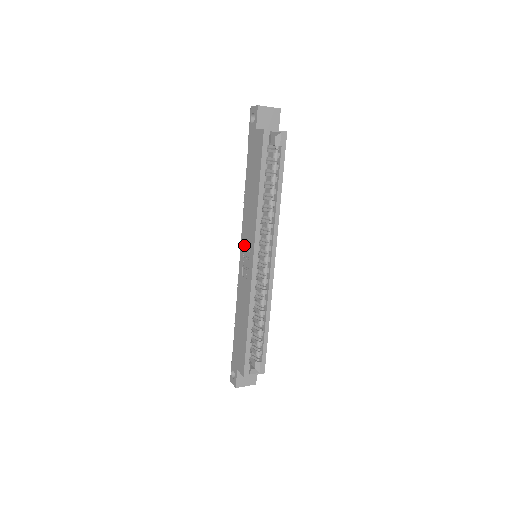
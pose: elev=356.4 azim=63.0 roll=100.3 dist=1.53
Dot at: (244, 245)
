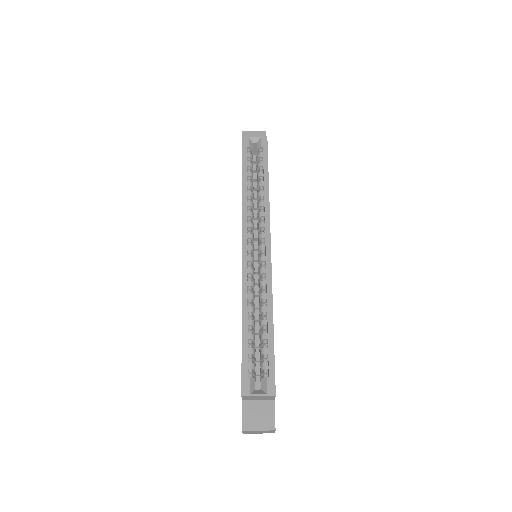
Dot at: occluded
